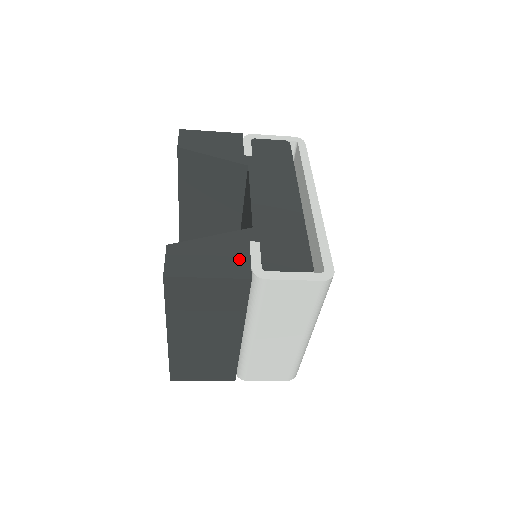
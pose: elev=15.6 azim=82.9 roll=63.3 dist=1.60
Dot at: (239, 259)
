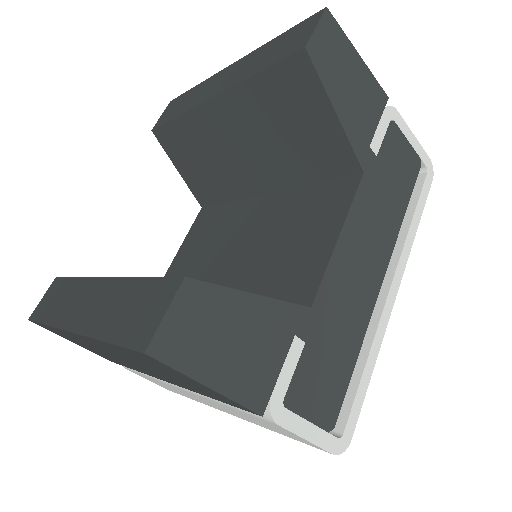
Dot at: (267, 367)
